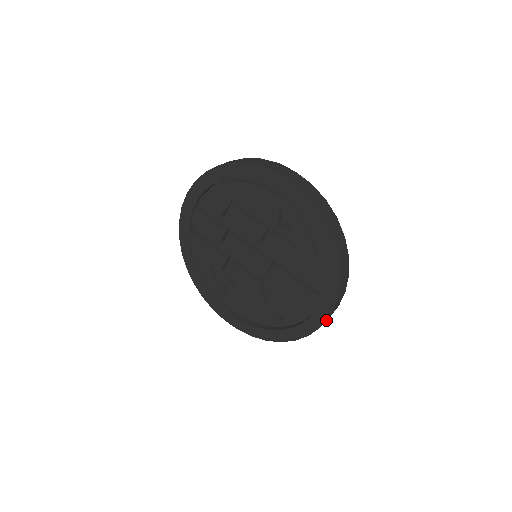
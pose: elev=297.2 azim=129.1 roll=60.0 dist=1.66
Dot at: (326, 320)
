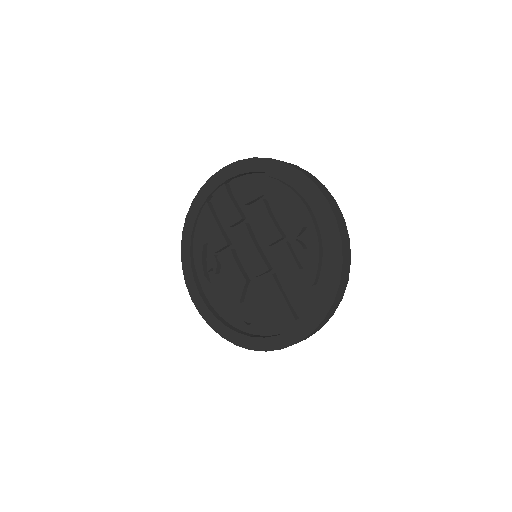
Dot at: occluded
